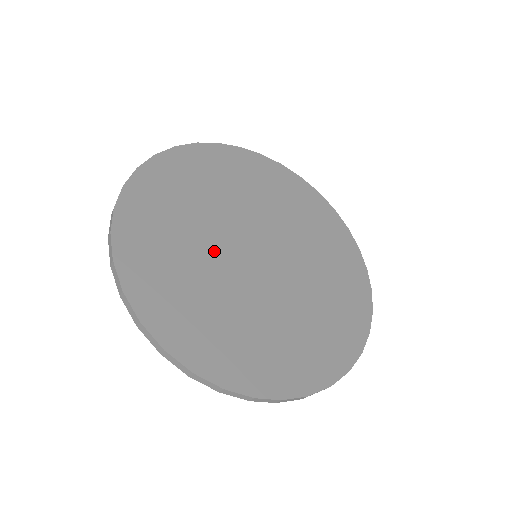
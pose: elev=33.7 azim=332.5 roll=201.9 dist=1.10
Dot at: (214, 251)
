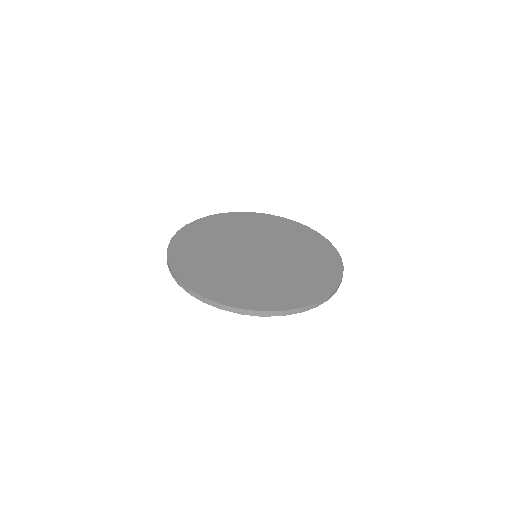
Dot at: (243, 268)
